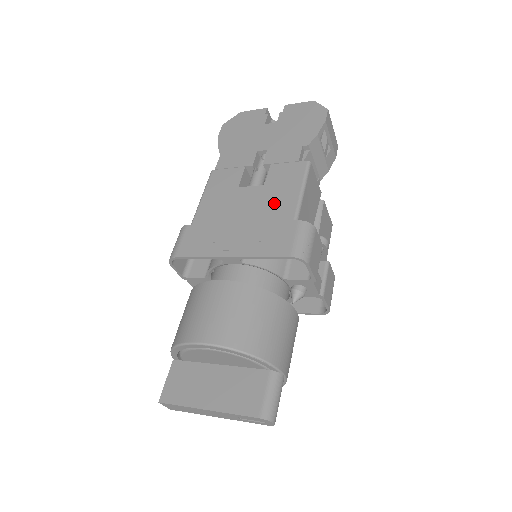
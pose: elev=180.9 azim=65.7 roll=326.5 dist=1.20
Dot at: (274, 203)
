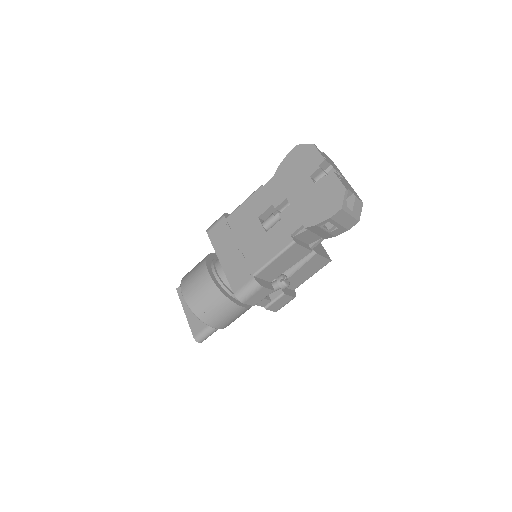
Dot at: (257, 252)
